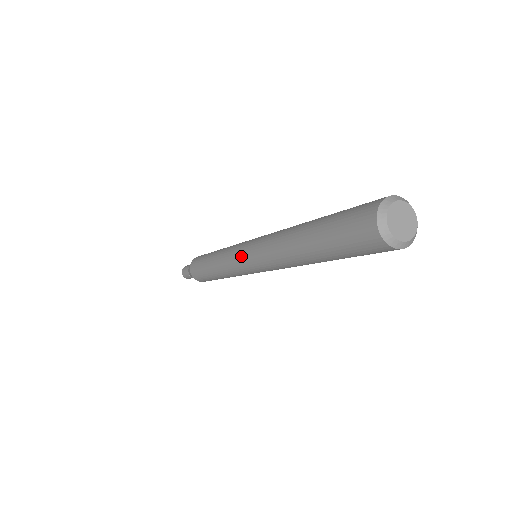
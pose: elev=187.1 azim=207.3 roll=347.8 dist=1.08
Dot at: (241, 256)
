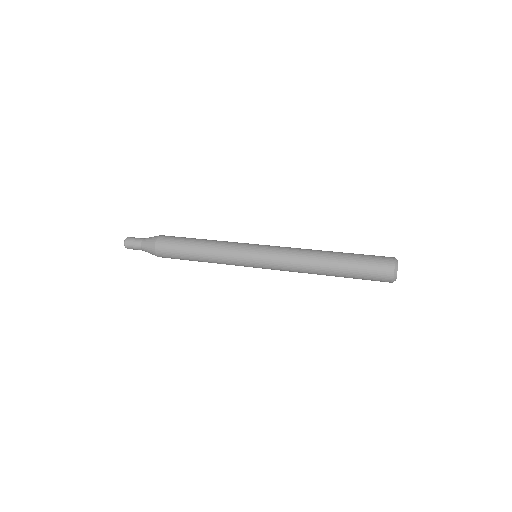
Dot at: (254, 258)
